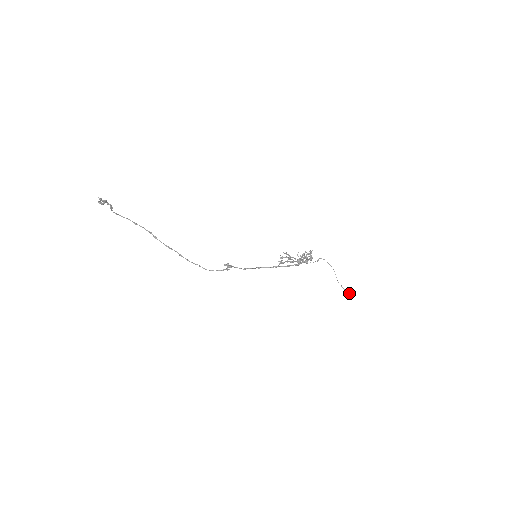
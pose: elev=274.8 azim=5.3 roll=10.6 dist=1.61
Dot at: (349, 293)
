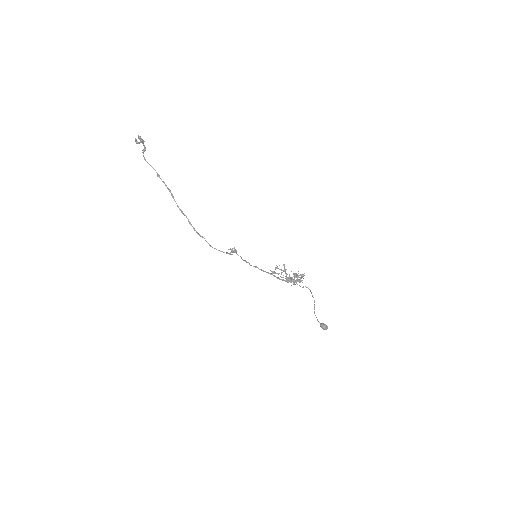
Dot at: (324, 325)
